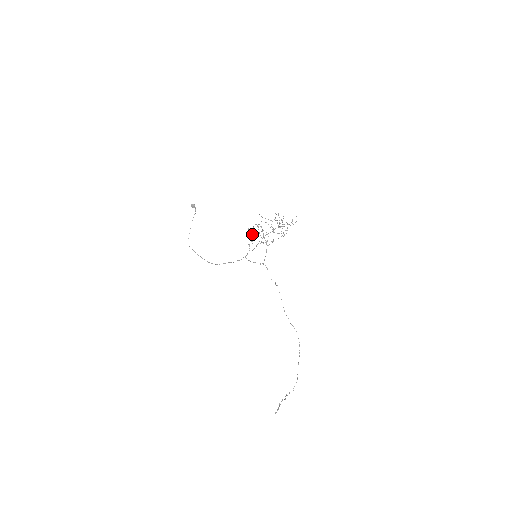
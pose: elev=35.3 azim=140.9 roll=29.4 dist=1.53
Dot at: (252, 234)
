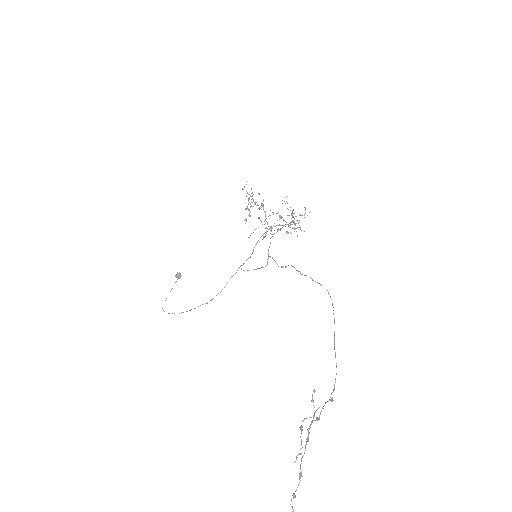
Dot at: (249, 194)
